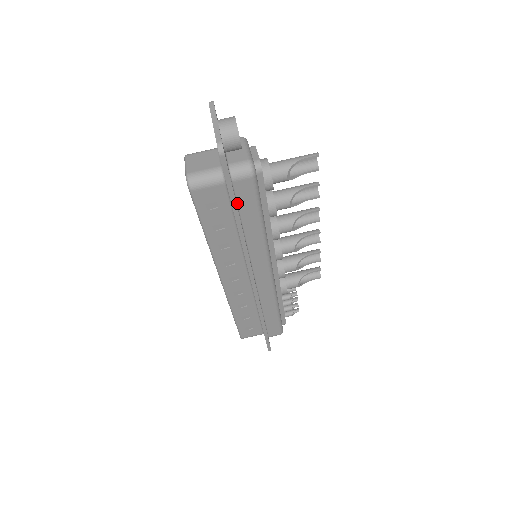
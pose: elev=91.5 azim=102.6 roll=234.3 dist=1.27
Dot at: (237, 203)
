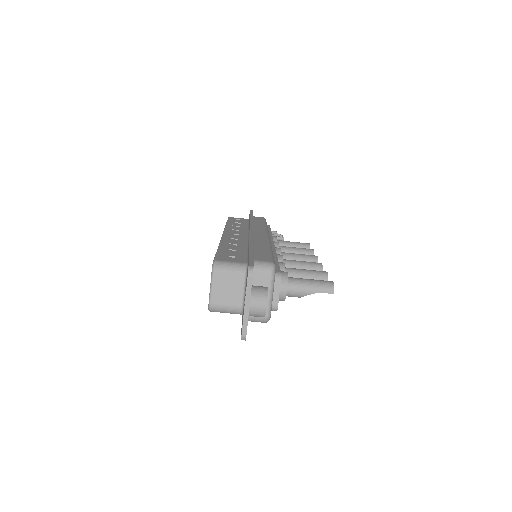
Dot at: occluded
